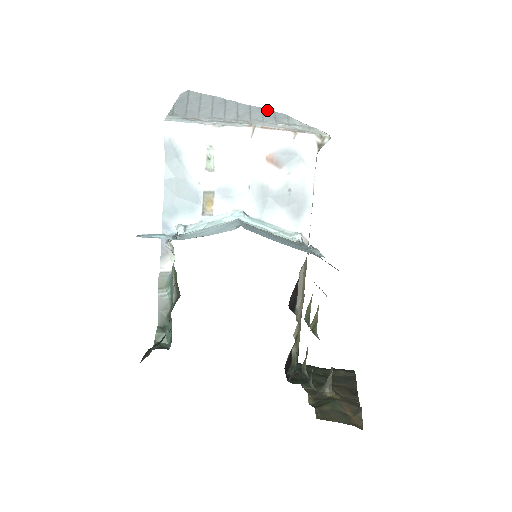
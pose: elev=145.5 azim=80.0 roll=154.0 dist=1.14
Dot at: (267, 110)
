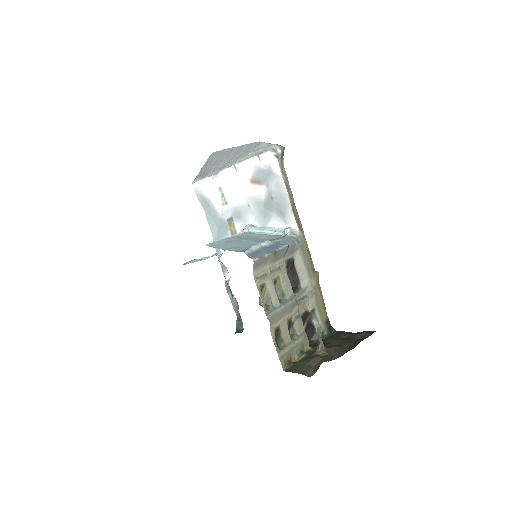
Dot at: (250, 144)
